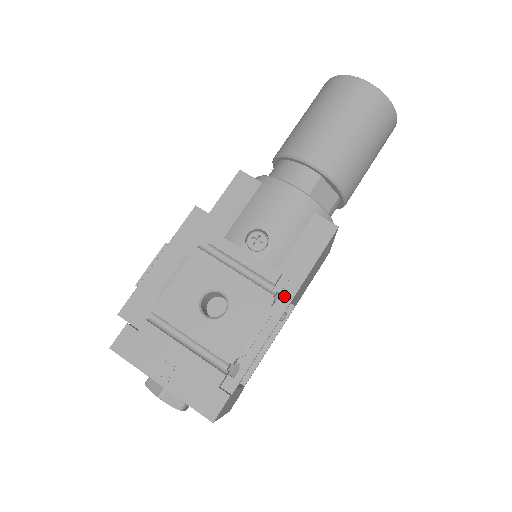
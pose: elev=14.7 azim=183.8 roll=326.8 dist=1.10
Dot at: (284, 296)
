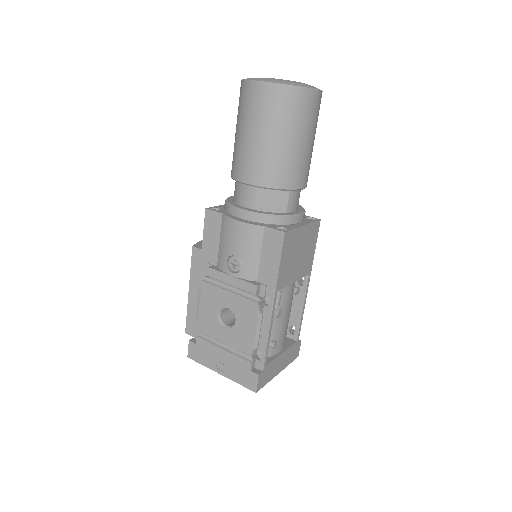
Dot at: occluded
